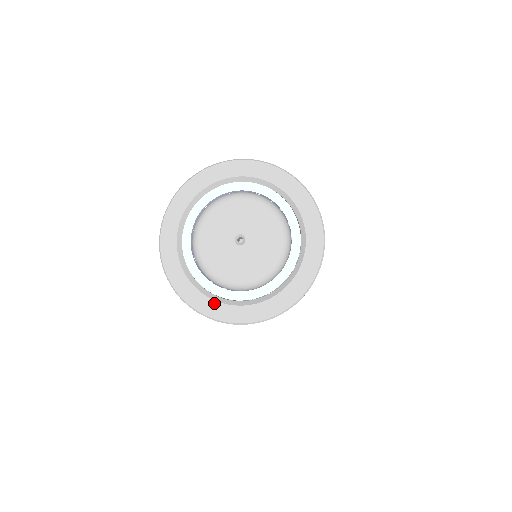
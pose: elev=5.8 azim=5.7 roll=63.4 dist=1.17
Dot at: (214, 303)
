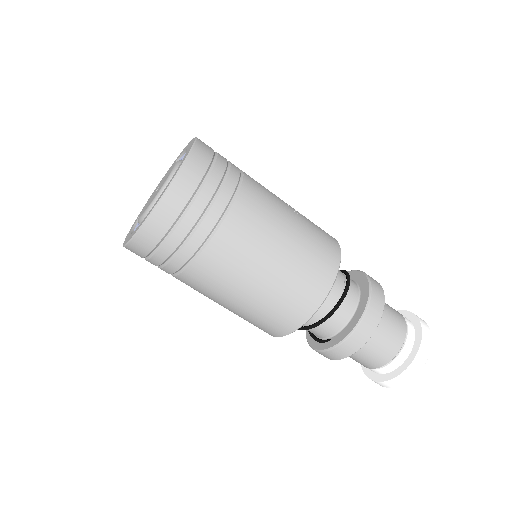
Dot at: occluded
